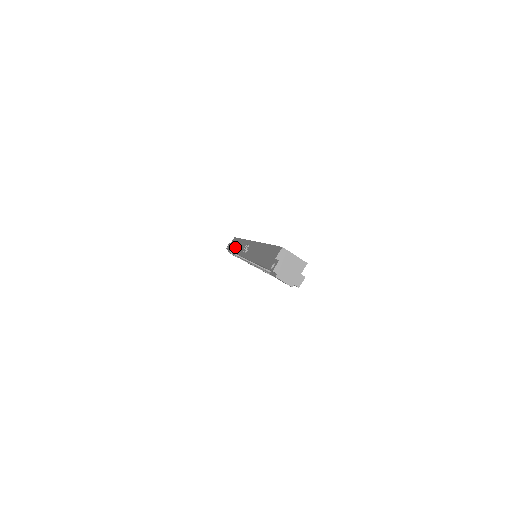
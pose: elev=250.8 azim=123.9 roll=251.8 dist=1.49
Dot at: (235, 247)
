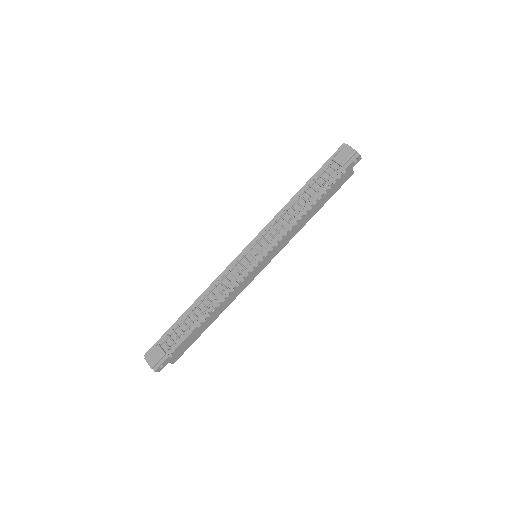
Dot at: occluded
